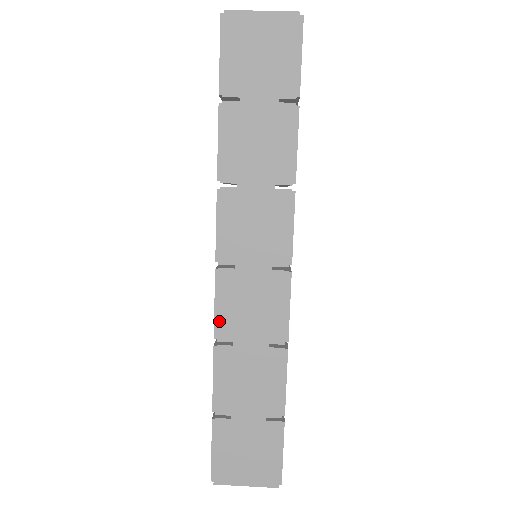
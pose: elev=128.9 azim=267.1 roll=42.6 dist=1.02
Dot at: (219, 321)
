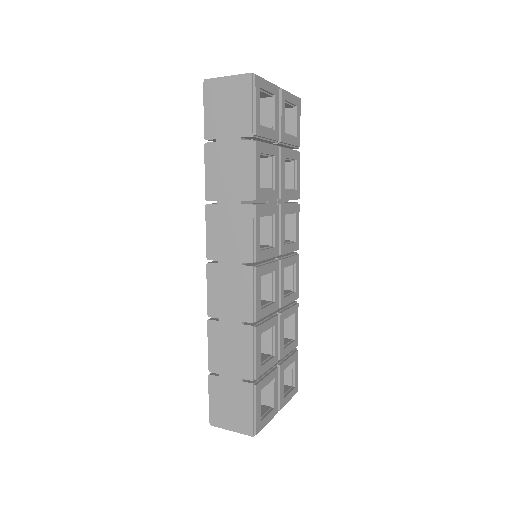
Dot at: (209, 302)
